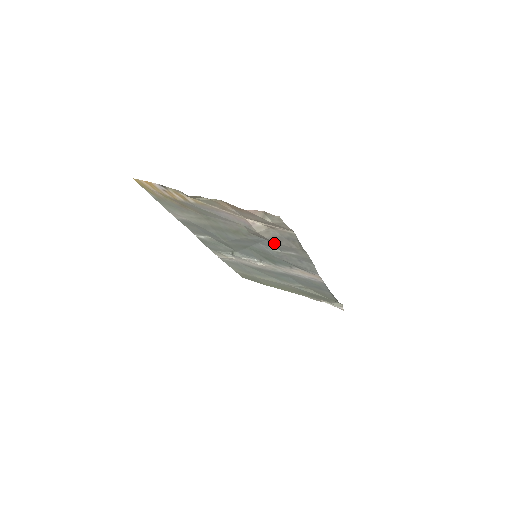
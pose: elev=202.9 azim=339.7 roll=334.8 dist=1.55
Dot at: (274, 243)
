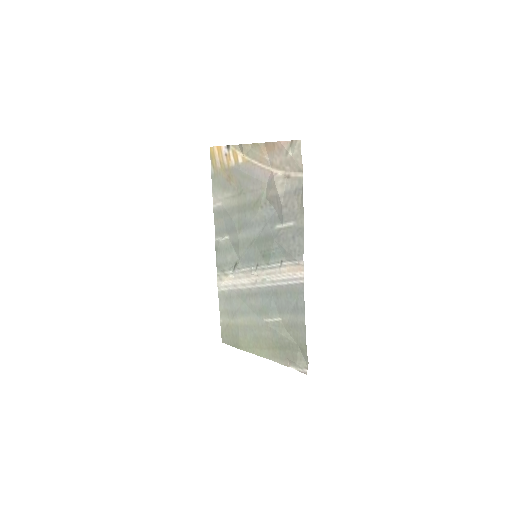
Dot at: (281, 207)
